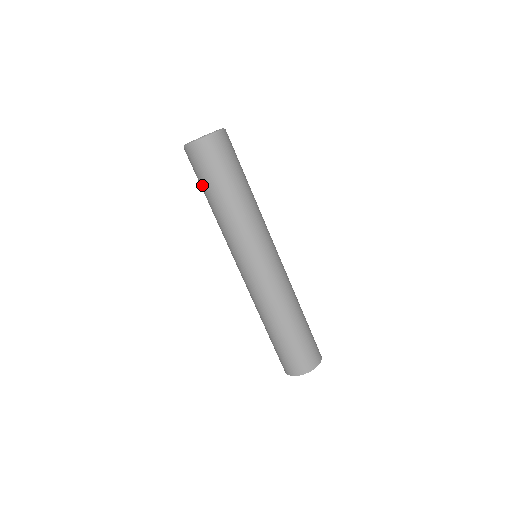
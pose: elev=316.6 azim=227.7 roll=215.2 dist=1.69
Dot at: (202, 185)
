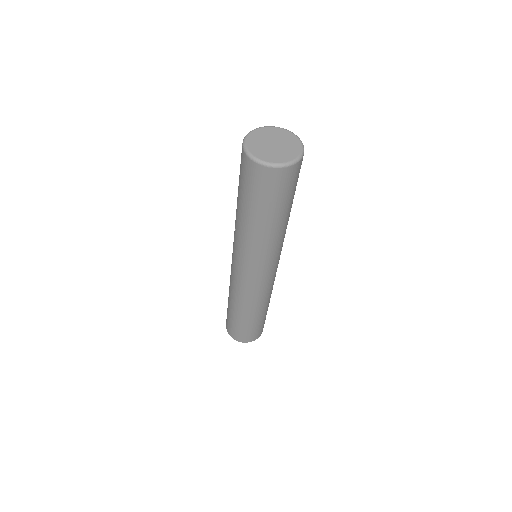
Dot at: occluded
